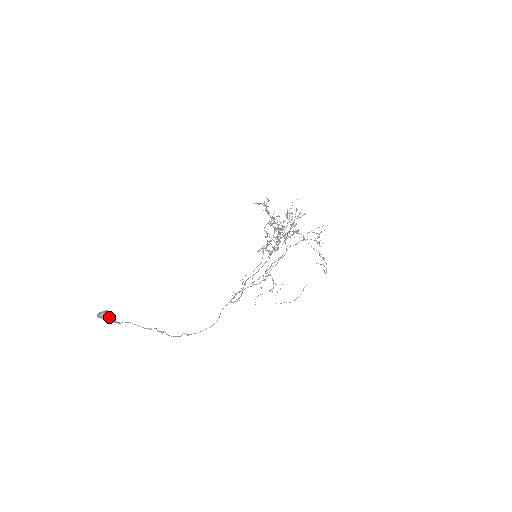
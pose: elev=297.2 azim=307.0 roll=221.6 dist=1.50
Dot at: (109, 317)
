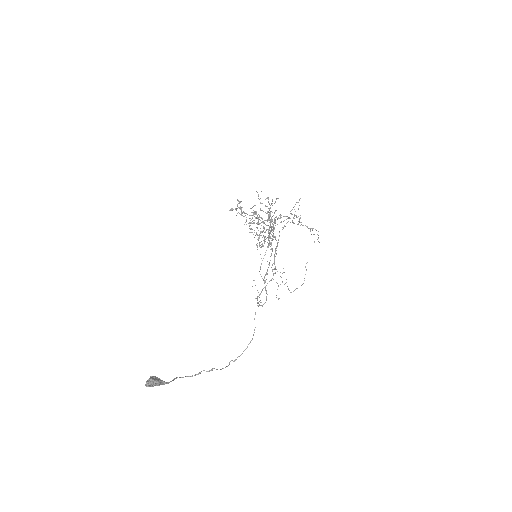
Dot at: (158, 381)
